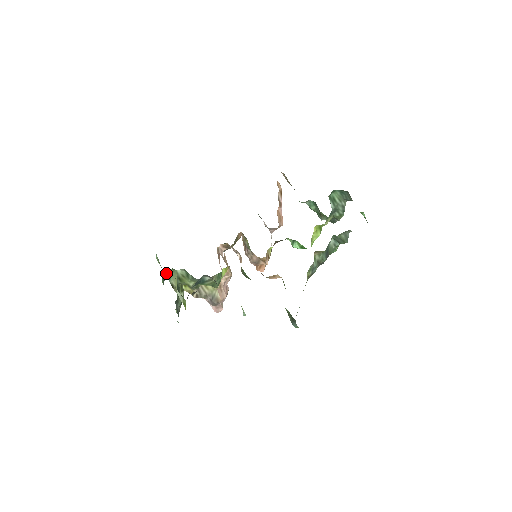
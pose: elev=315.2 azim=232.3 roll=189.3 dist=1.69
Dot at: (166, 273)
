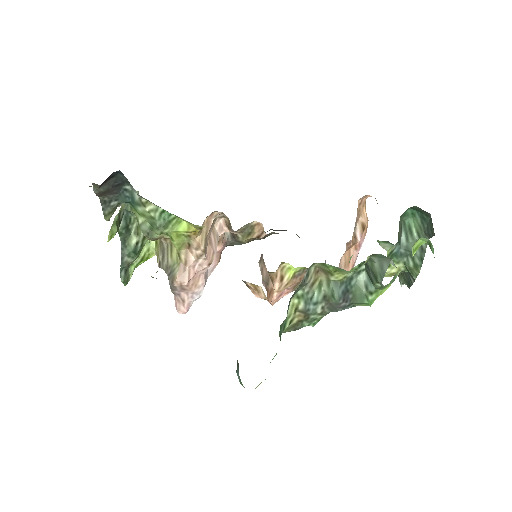
Dot at: occluded
